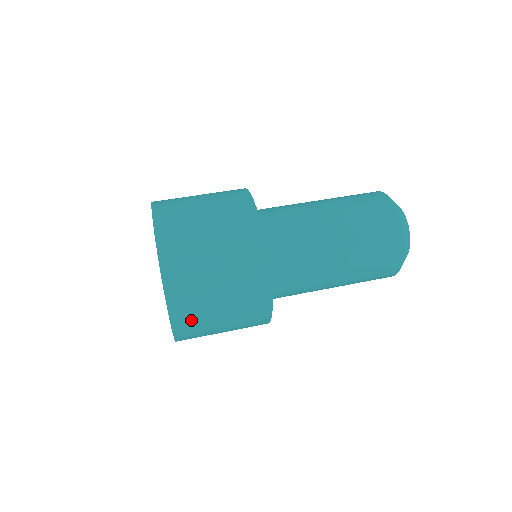
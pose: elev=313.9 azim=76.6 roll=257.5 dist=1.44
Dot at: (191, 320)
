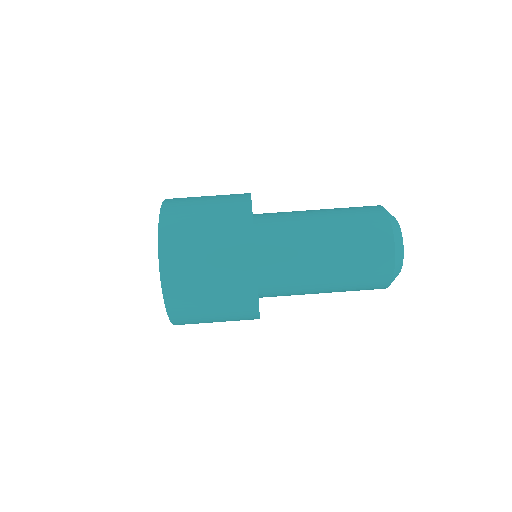
Dot at: occluded
